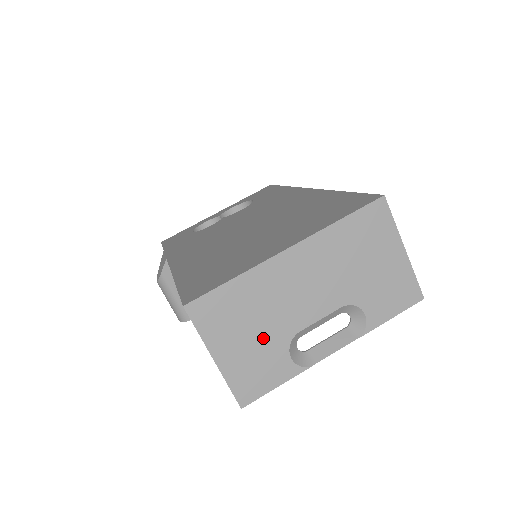
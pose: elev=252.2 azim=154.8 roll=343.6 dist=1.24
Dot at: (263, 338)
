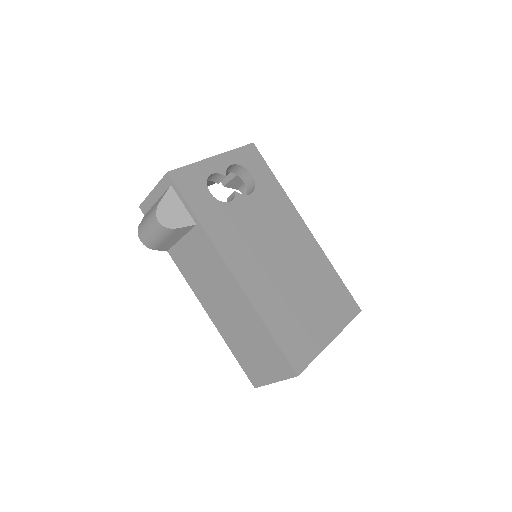
Dot at: occluded
